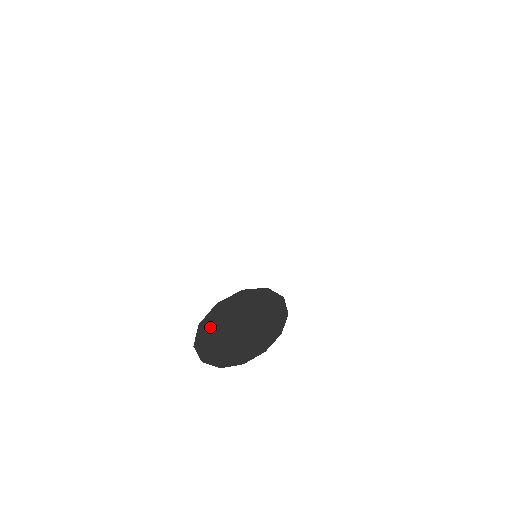
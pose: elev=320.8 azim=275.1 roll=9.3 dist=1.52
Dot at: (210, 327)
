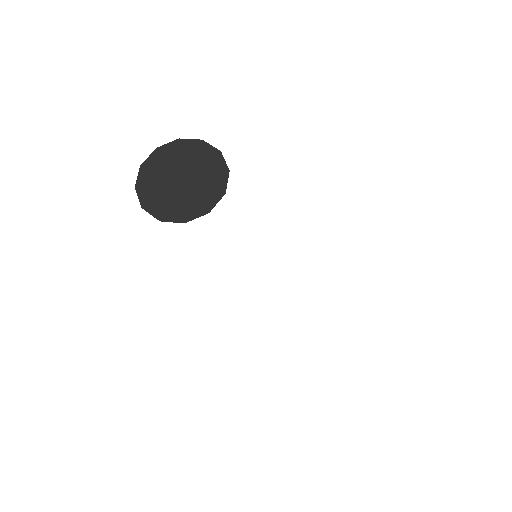
Dot at: (162, 157)
